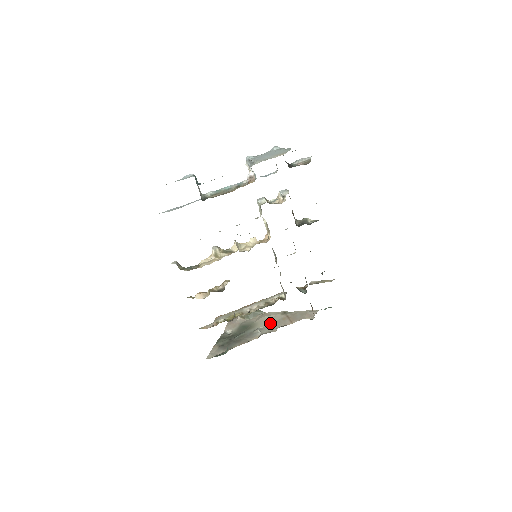
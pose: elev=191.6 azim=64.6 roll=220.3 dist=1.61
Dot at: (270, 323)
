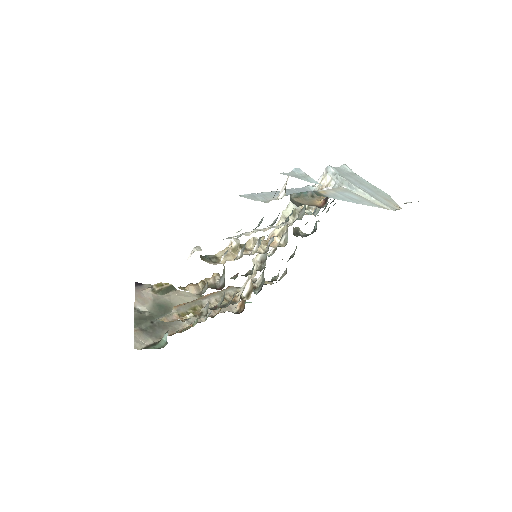
Dot at: occluded
